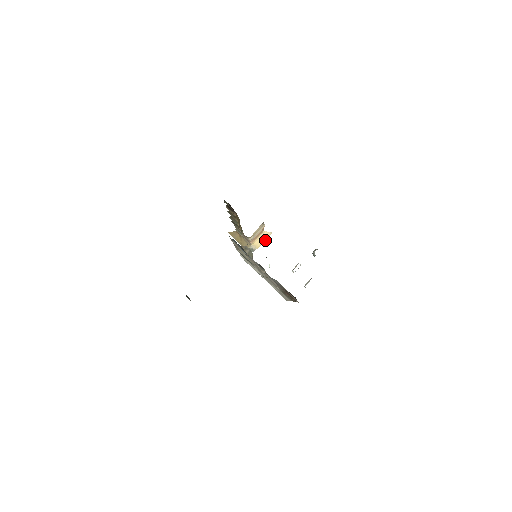
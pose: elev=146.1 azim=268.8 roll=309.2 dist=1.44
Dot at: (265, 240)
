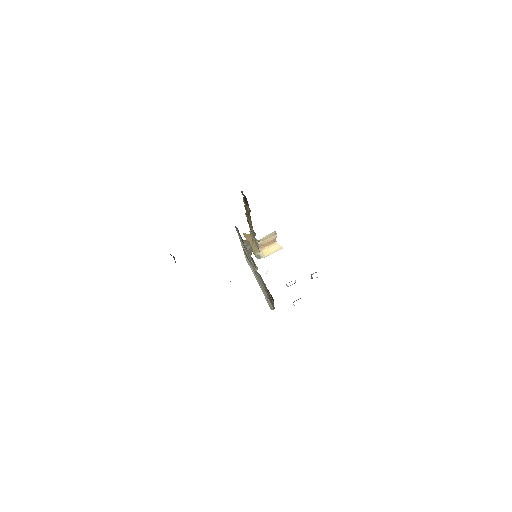
Dot at: (274, 252)
